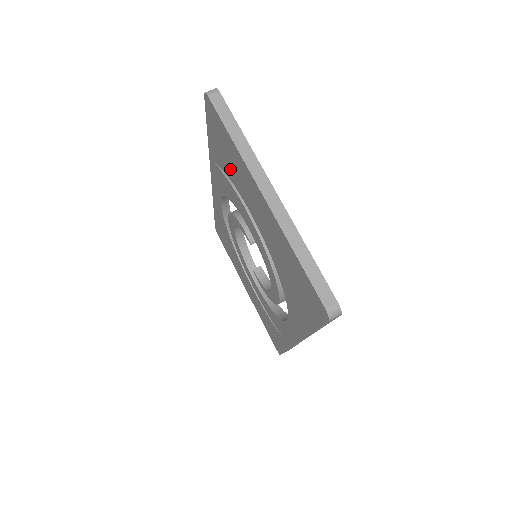
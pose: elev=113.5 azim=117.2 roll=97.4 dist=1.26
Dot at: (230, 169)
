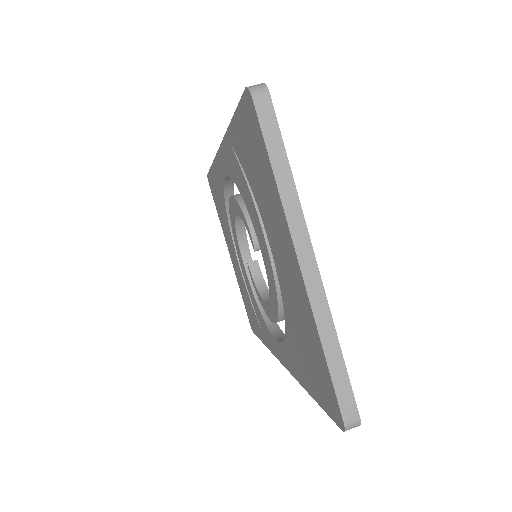
Dot at: (255, 183)
